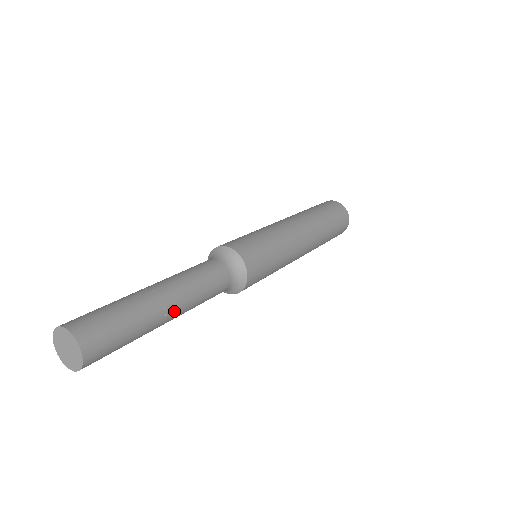
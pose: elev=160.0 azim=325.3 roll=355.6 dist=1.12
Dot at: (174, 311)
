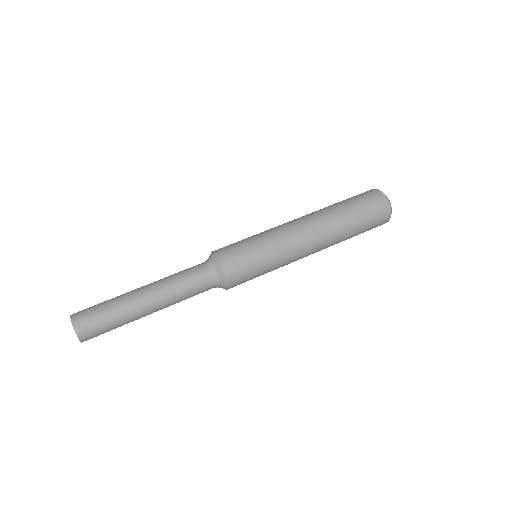
Dot at: occluded
